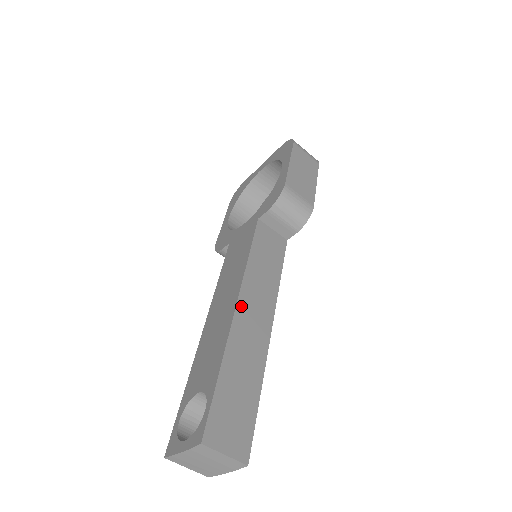
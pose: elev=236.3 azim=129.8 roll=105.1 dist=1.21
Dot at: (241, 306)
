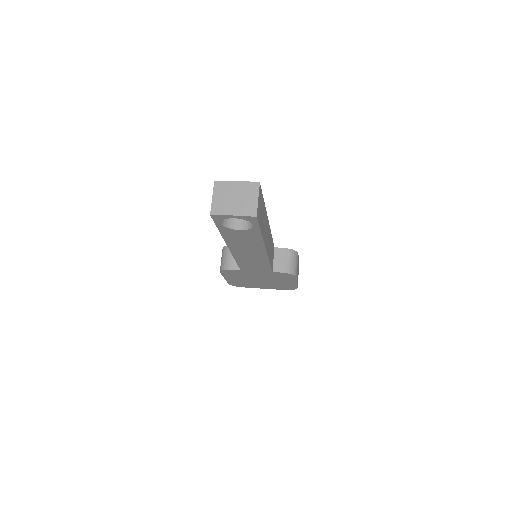
Dot at: (268, 225)
